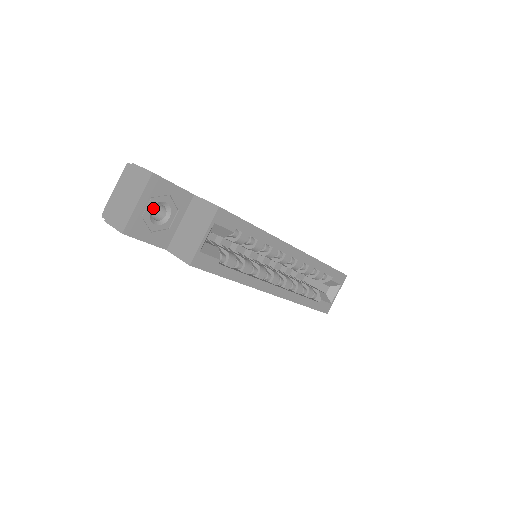
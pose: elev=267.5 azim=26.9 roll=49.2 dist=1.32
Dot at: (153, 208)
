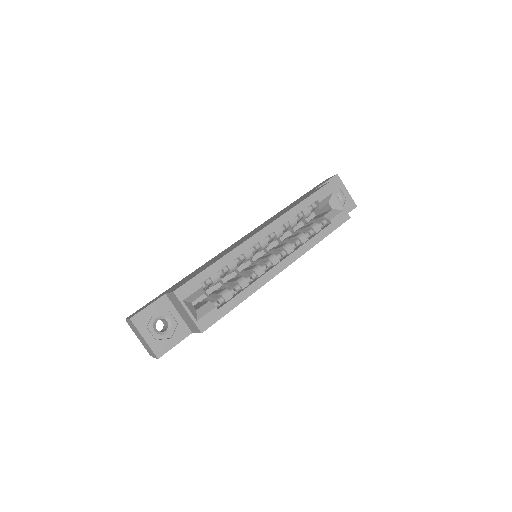
Dot at: occluded
